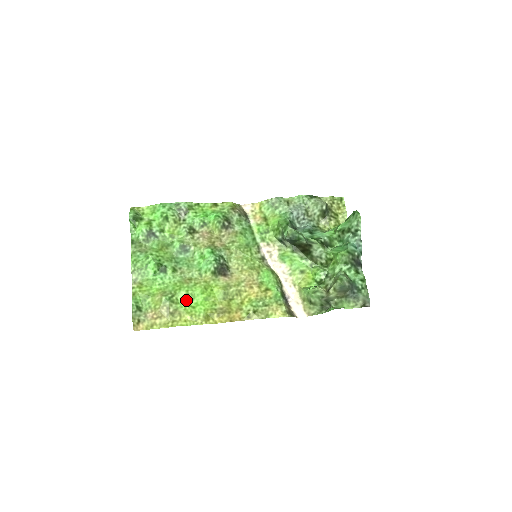
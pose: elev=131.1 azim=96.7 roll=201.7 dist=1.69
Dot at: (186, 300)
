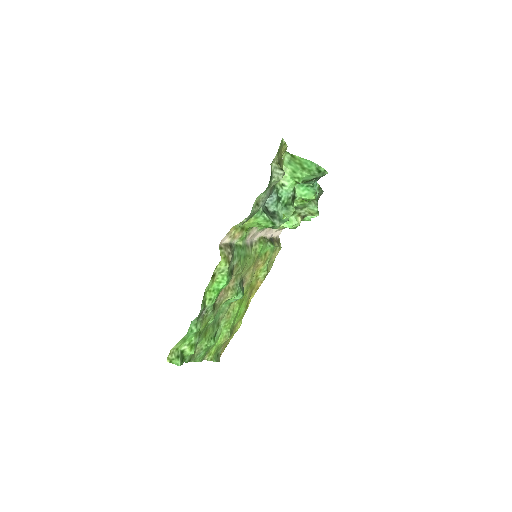
Dot at: (235, 320)
